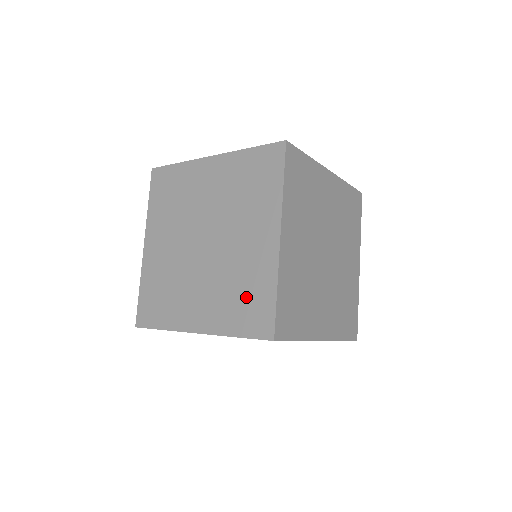
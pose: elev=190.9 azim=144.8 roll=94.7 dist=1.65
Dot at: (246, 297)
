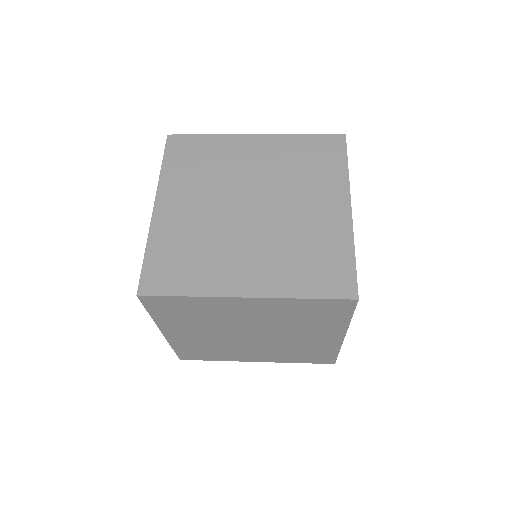
Dot at: occluded
